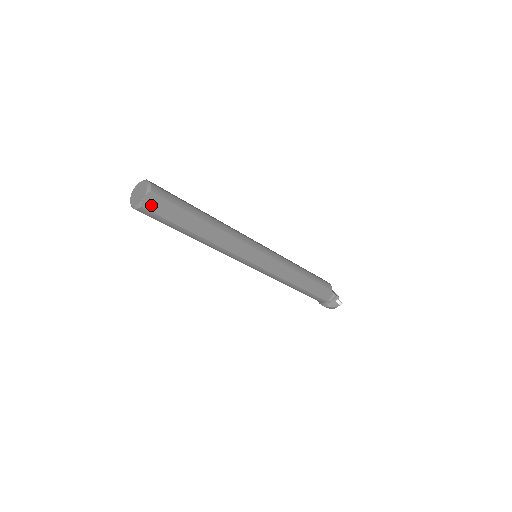
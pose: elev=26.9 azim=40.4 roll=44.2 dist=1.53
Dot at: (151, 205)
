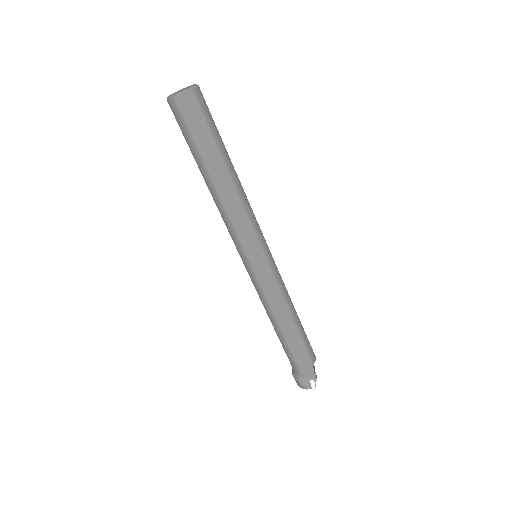
Dot at: (184, 105)
